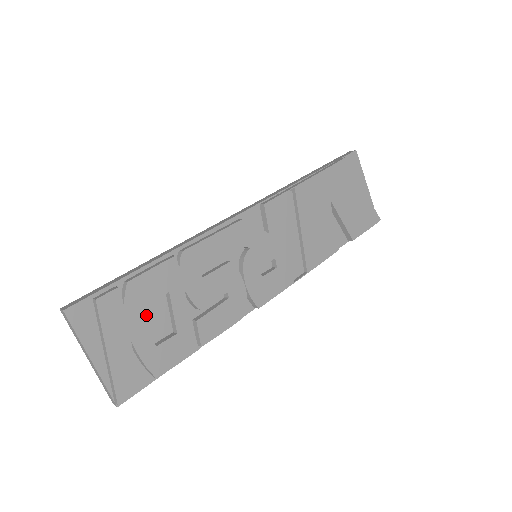
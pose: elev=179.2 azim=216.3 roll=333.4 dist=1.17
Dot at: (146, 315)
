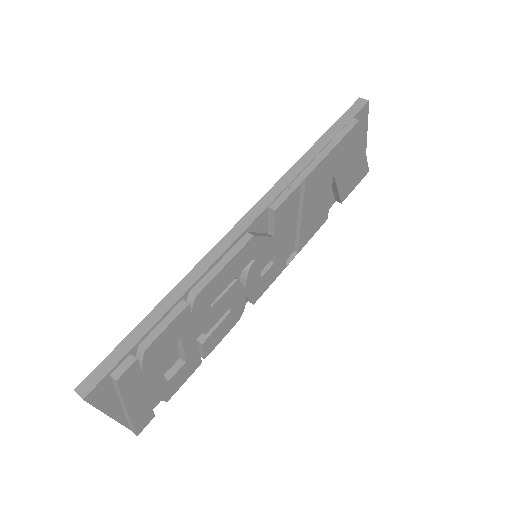
Dot at: (161, 365)
